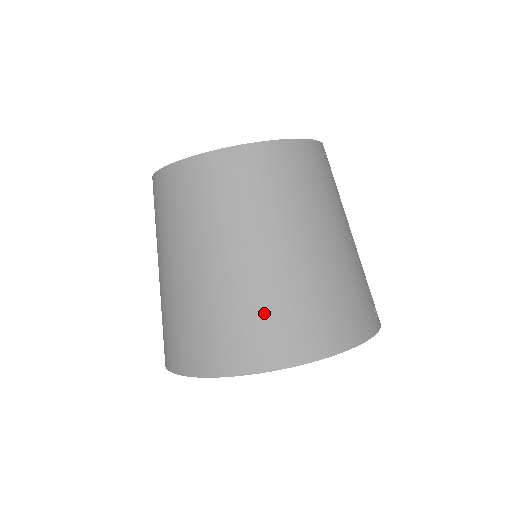
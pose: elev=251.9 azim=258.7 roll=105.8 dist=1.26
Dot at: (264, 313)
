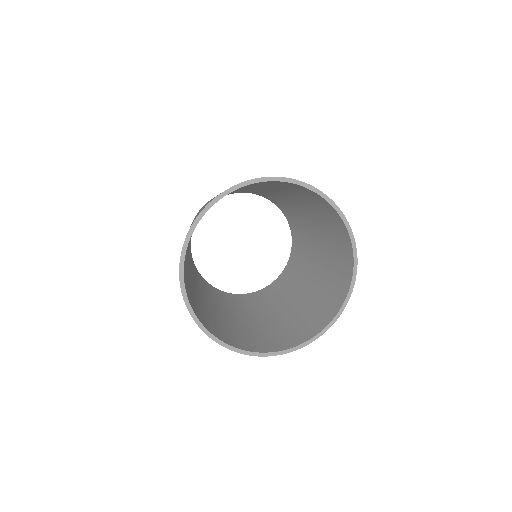
Dot at: occluded
